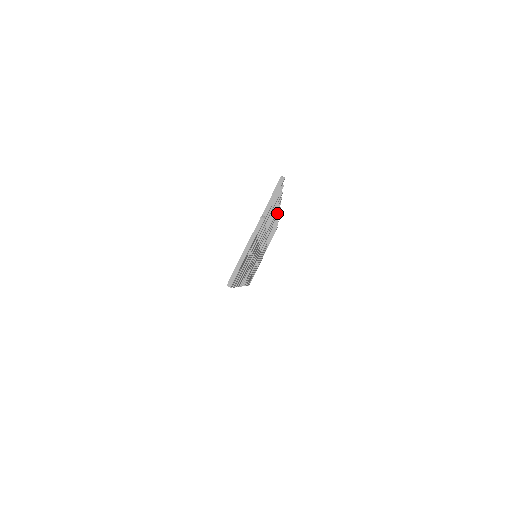
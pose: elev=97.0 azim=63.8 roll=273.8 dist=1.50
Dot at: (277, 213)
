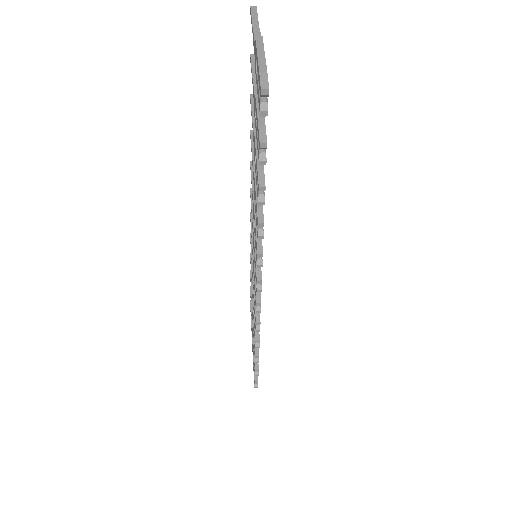
Dot at: occluded
